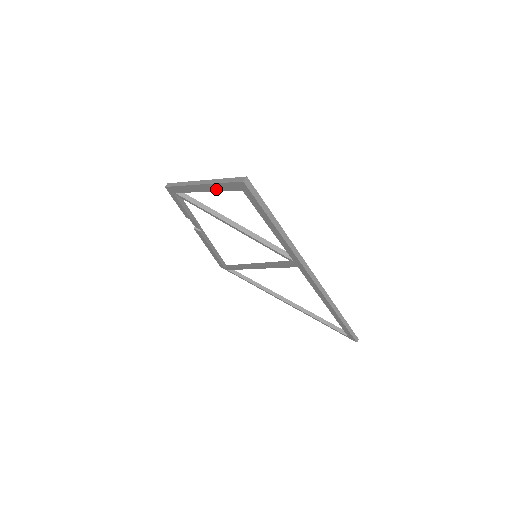
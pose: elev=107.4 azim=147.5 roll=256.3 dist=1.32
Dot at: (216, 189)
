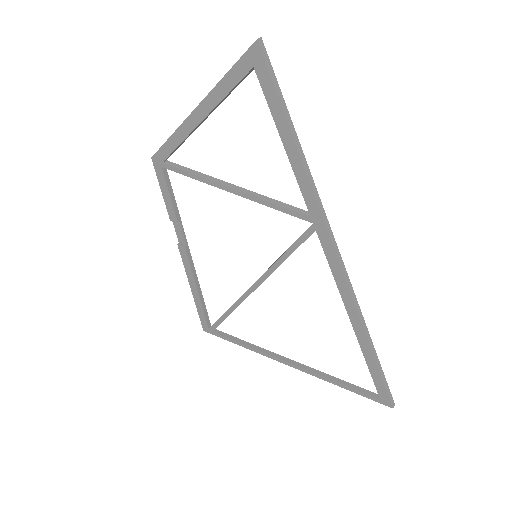
Dot at: (218, 98)
